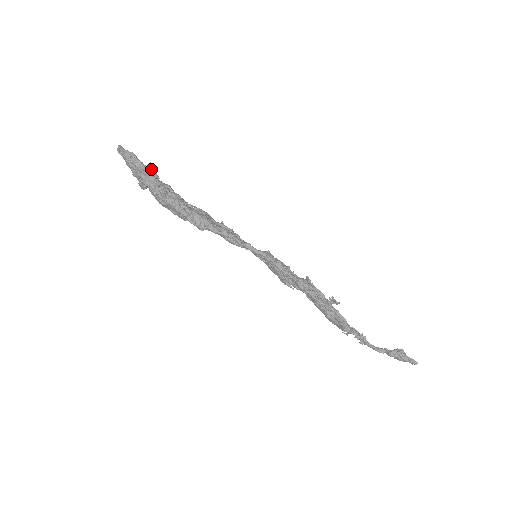
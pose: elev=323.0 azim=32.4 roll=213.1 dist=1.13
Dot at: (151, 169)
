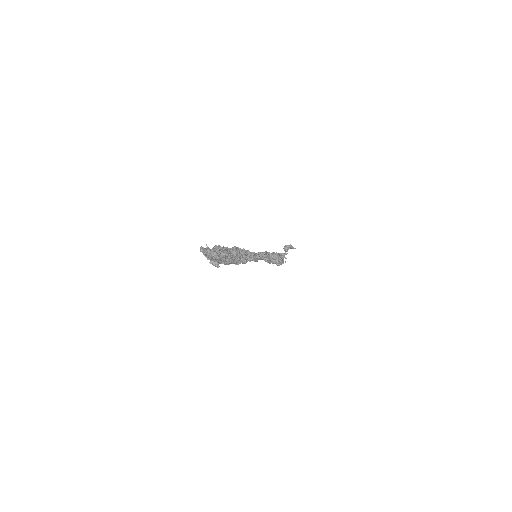
Dot at: occluded
